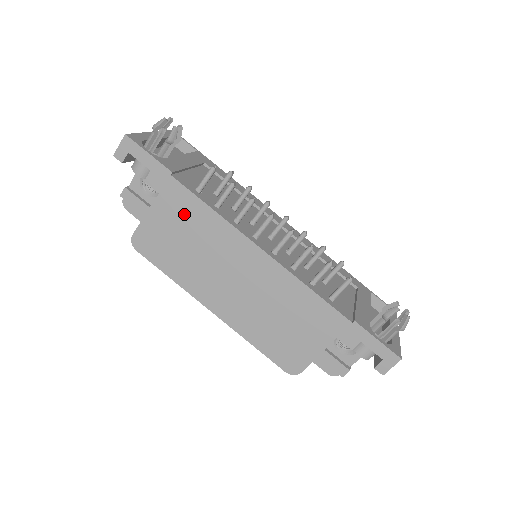
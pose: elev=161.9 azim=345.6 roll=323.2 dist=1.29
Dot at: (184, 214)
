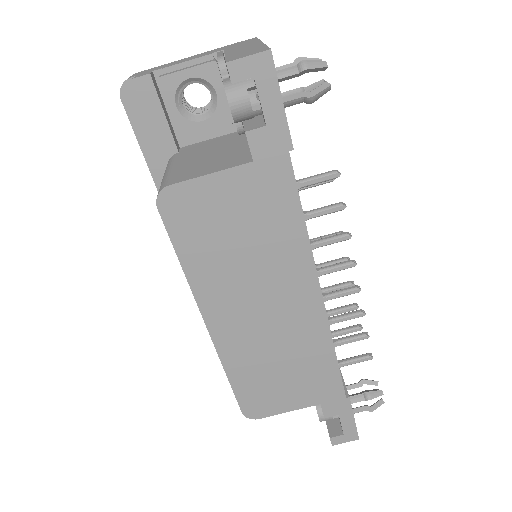
Dot at: (265, 207)
